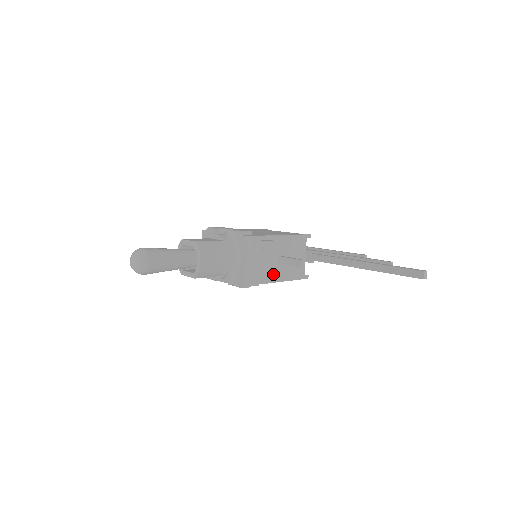
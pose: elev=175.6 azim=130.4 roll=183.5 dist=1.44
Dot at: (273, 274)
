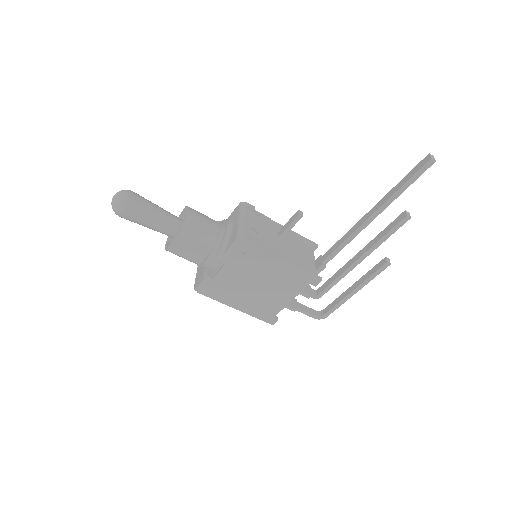
Dot at: (273, 249)
